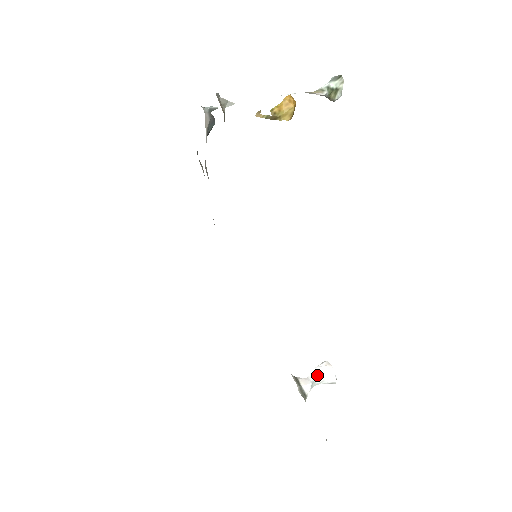
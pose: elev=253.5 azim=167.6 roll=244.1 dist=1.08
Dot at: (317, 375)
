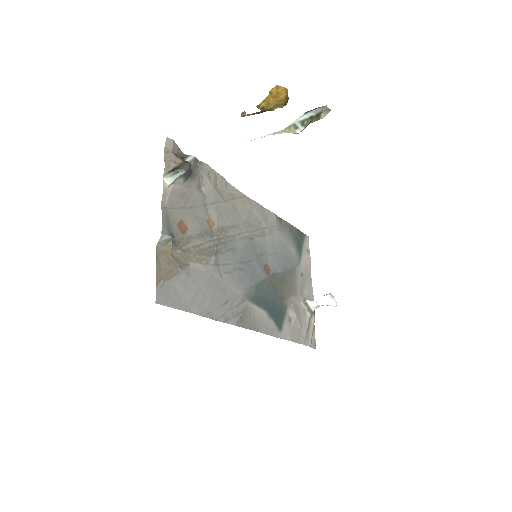
Dot at: (322, 302)
